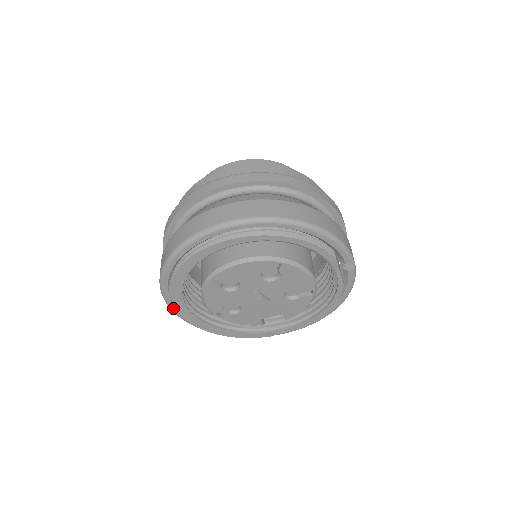
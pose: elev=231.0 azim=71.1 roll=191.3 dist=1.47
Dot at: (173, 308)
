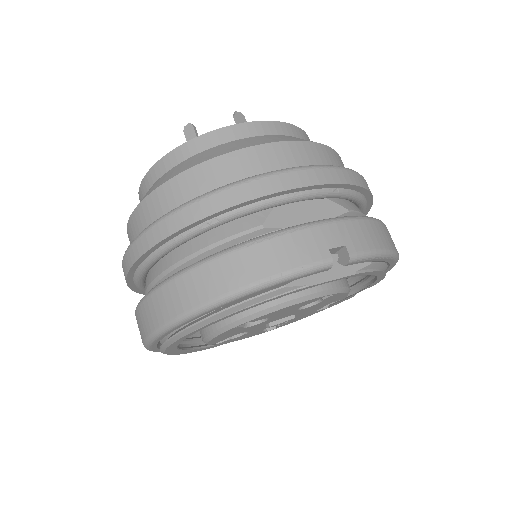
Dot at: occluded
